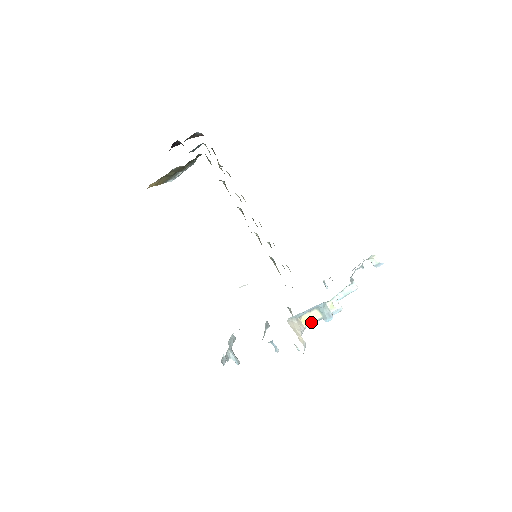
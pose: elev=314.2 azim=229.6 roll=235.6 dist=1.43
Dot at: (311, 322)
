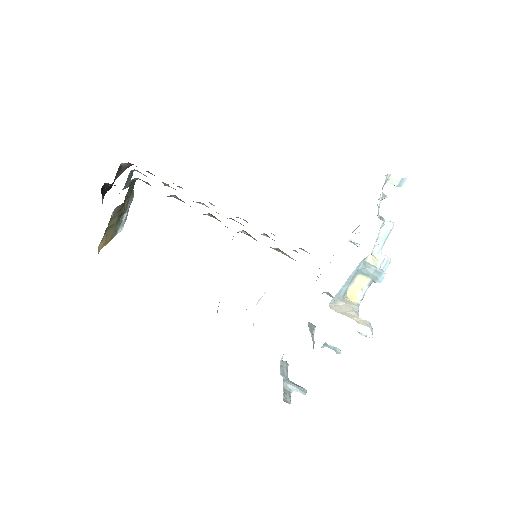
Dot at: (361, 294)
